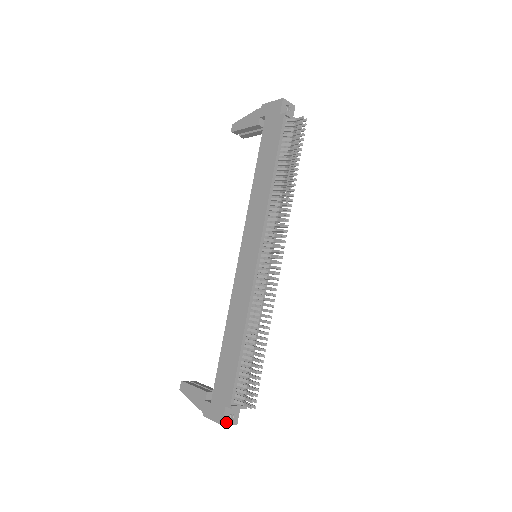
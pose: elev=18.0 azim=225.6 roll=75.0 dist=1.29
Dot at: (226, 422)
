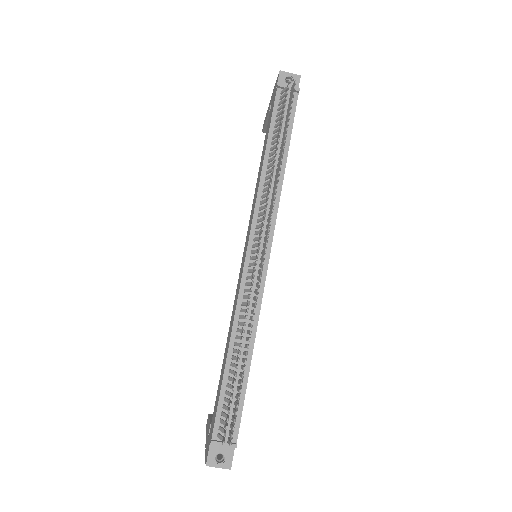
Dot at: (212, 462)
